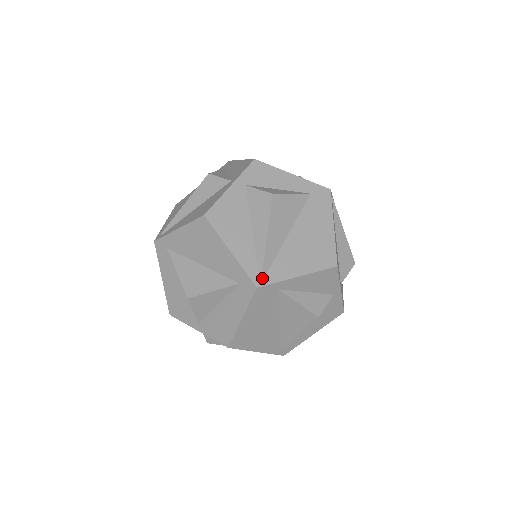
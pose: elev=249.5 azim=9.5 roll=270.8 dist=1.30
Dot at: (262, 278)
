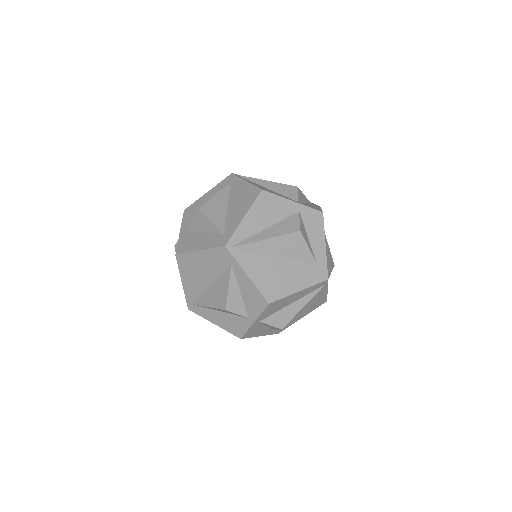
Dot at: (234, 247)
